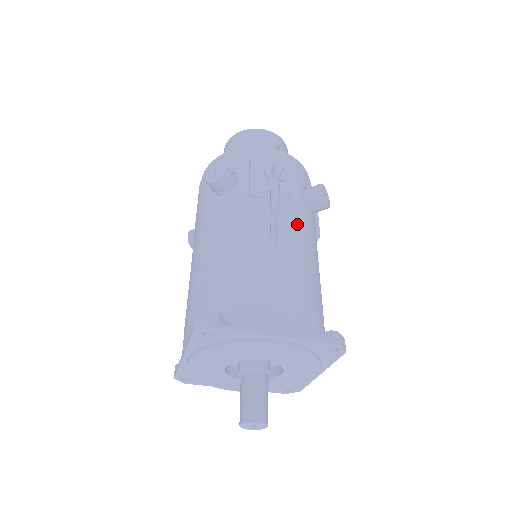
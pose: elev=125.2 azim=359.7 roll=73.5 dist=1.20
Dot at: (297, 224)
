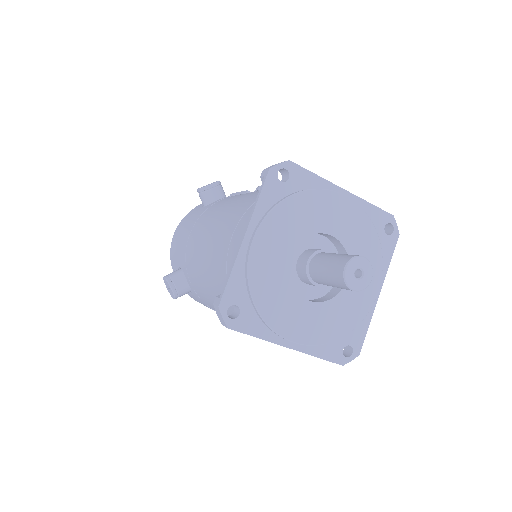
Dot at: occluded
